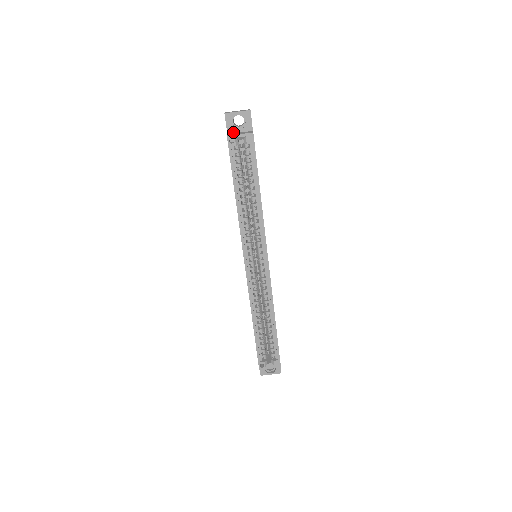
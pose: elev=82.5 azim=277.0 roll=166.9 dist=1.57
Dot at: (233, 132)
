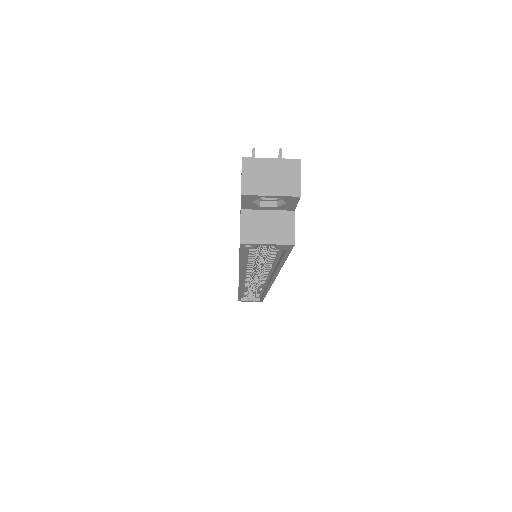
Dot at: (253, 208)
